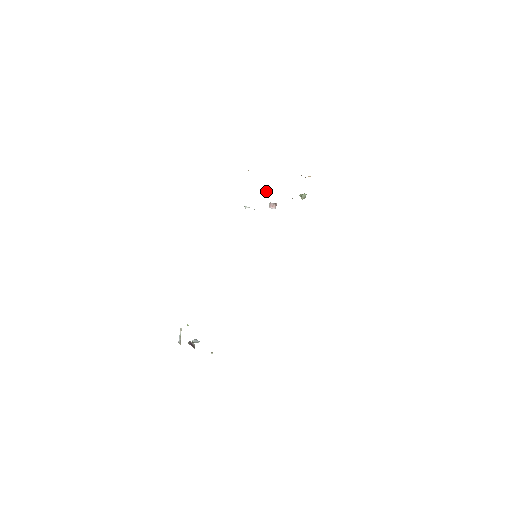
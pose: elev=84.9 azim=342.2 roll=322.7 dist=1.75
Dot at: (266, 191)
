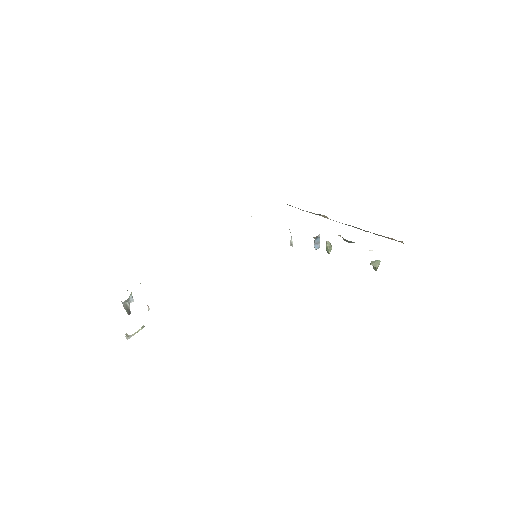
Dot at: (327, 246)
